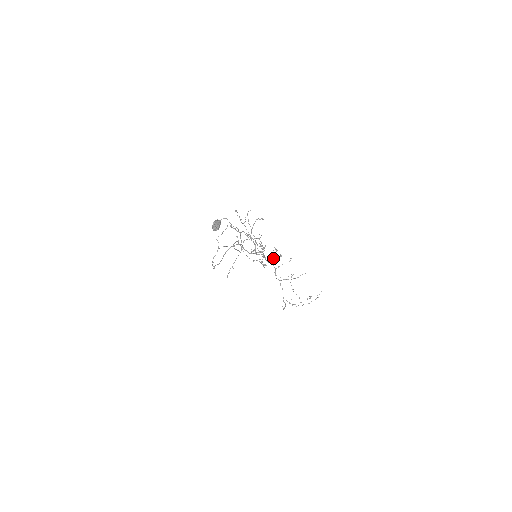
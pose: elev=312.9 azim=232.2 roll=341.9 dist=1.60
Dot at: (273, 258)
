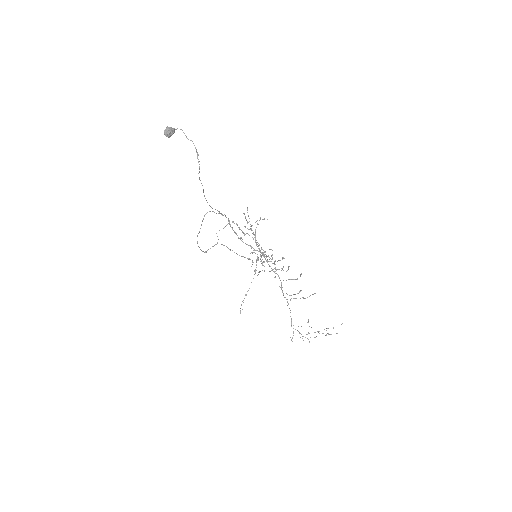
Dot at: occluded
